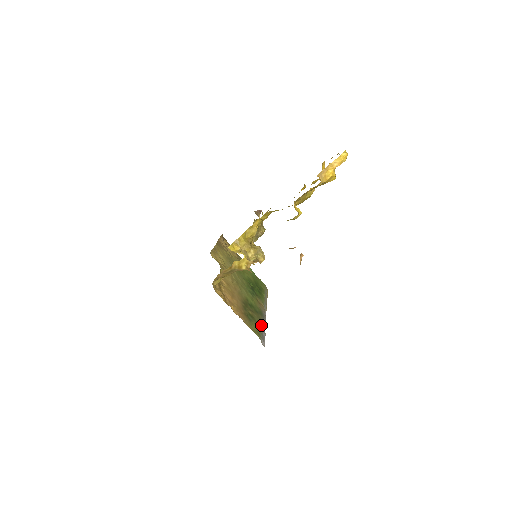
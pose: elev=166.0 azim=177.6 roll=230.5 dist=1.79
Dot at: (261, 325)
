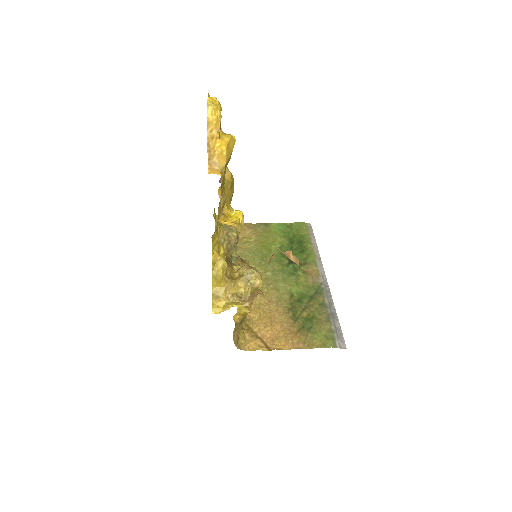
Dot at: (326, 315)
